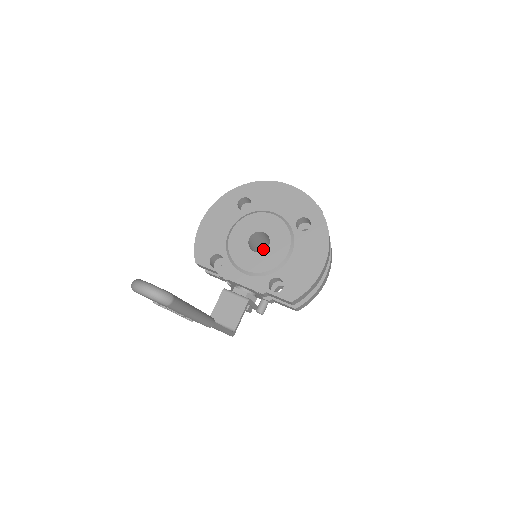
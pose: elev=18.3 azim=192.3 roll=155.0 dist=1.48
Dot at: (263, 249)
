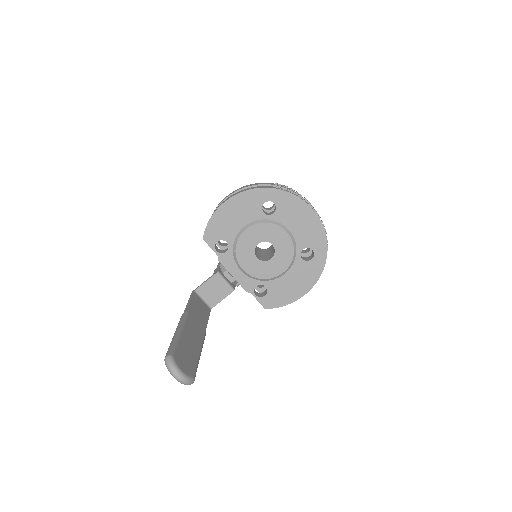
Dot at: occluded
